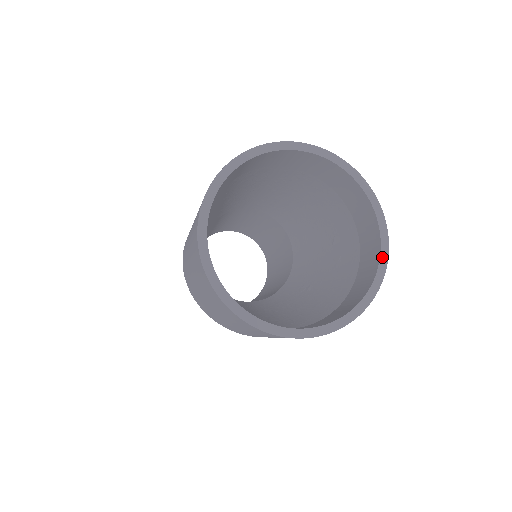
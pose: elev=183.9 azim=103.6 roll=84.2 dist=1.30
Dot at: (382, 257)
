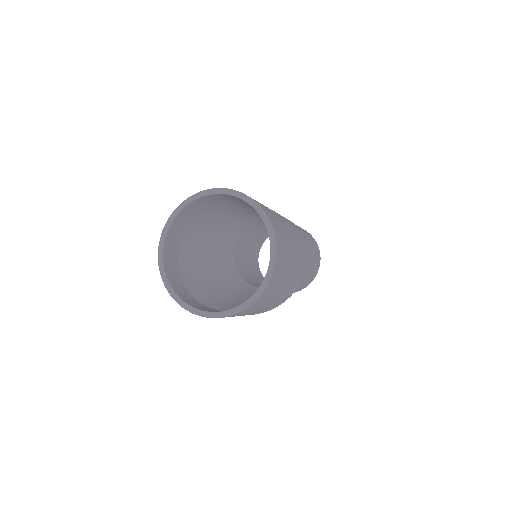
Dot at: (266, 277)
